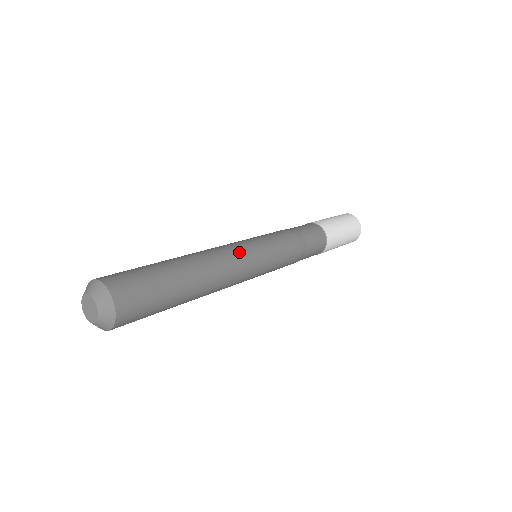
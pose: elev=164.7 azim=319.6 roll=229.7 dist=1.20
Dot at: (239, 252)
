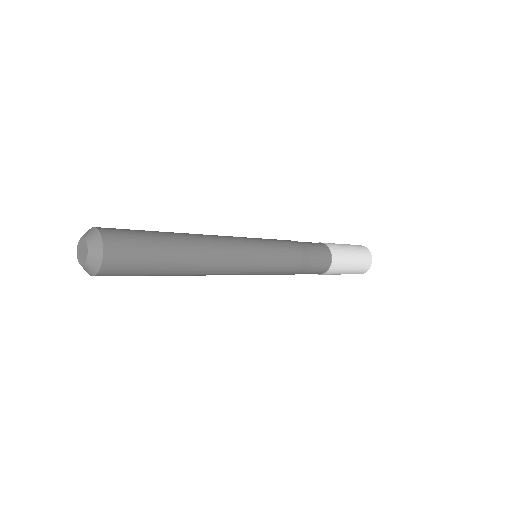
Dot at: (238, 245)
